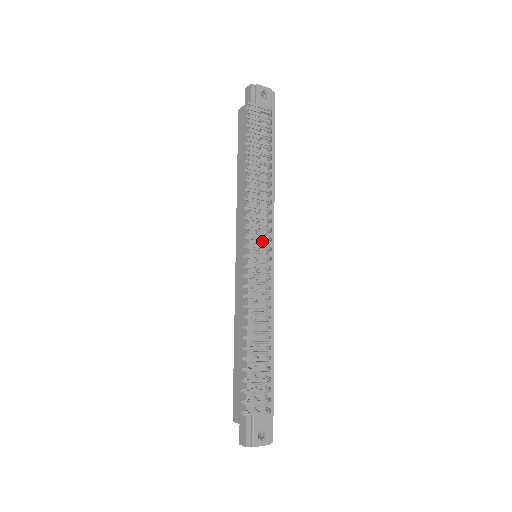
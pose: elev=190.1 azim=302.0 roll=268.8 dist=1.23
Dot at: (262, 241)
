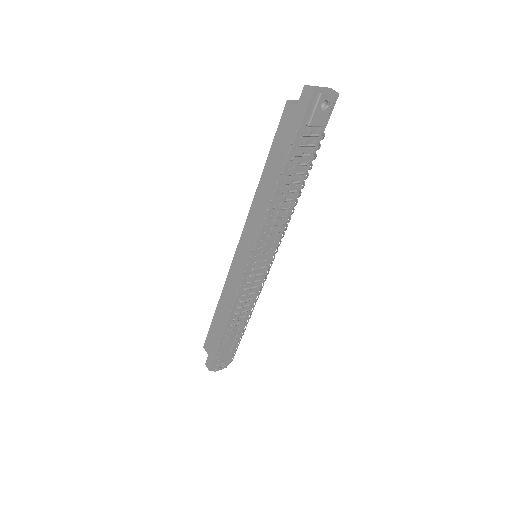
Dot at: (266, 250)
